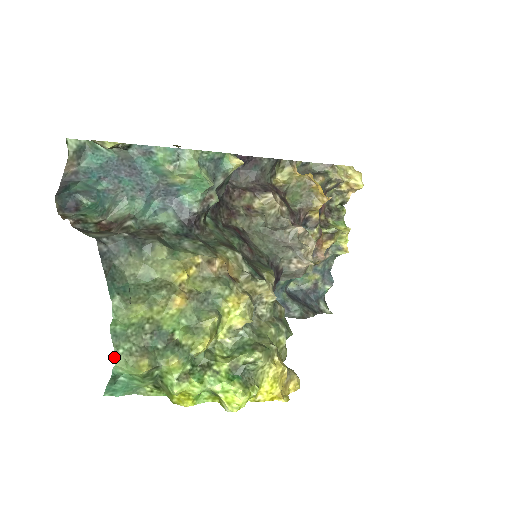
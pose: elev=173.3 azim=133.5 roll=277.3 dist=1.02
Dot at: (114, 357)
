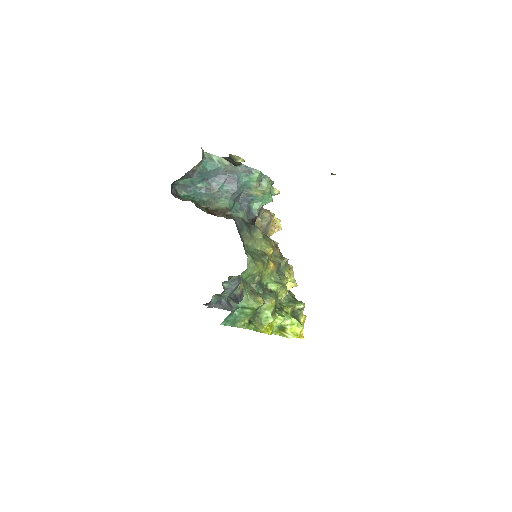
Dot at: occluded
